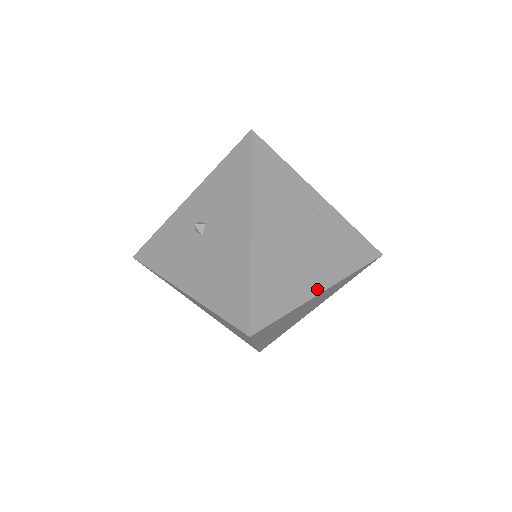
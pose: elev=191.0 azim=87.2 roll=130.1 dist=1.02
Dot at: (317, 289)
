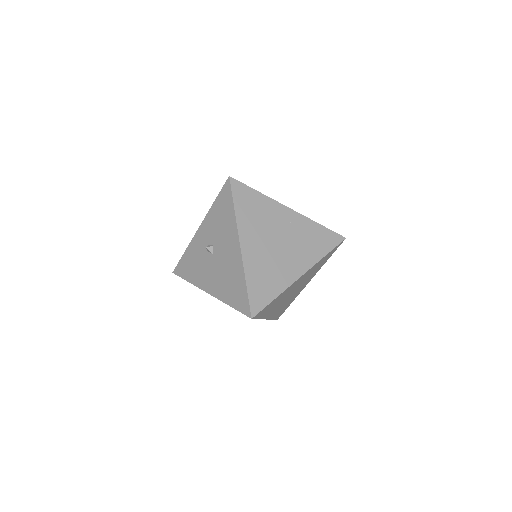
Dot at: (296, 276)
